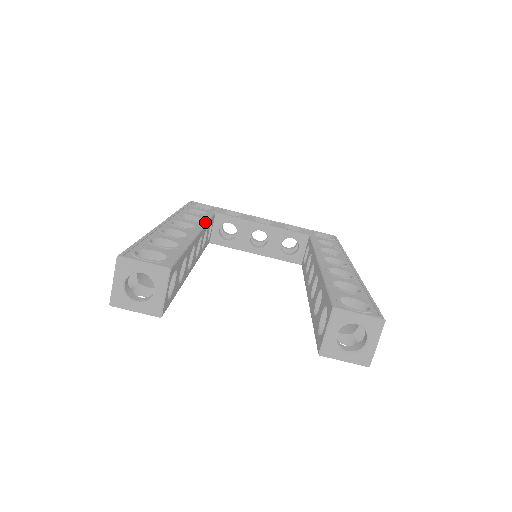
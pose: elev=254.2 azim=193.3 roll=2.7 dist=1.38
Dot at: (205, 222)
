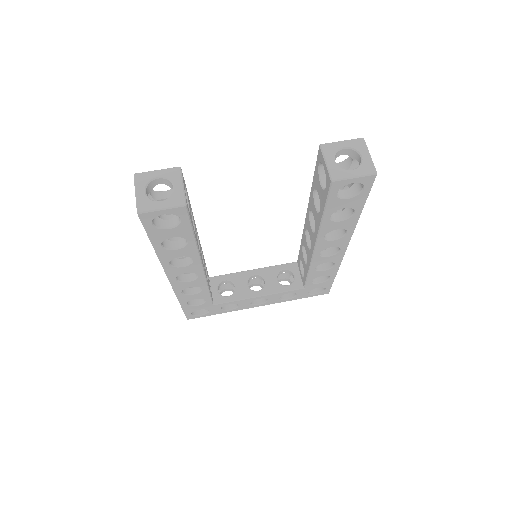
Dot at: occluded
